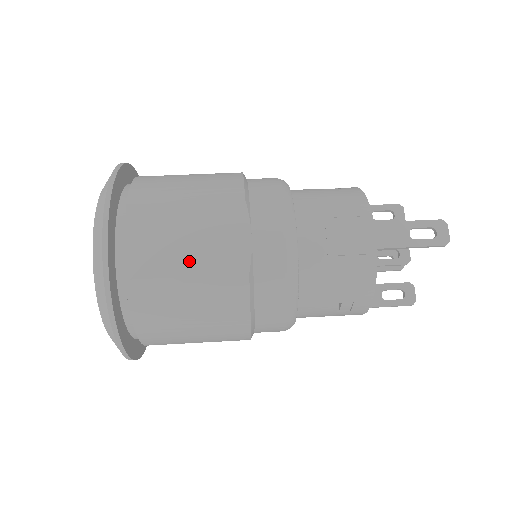
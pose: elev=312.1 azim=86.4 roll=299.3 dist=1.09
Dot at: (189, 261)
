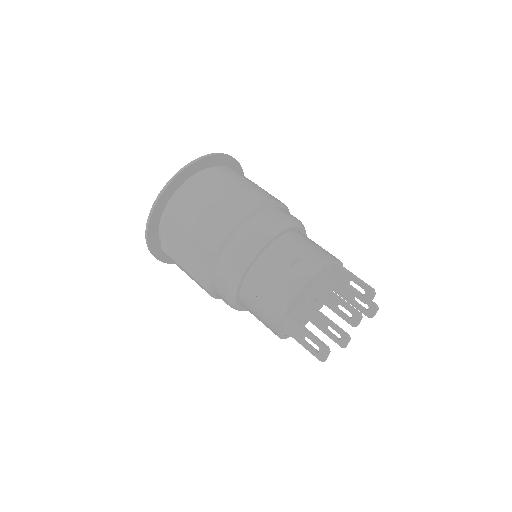
Dot at: (185, 262)
